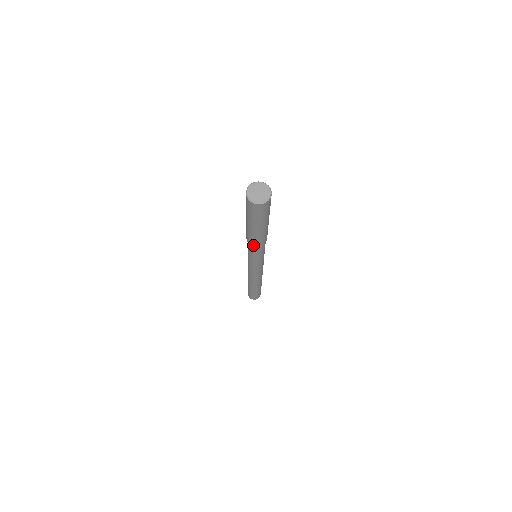
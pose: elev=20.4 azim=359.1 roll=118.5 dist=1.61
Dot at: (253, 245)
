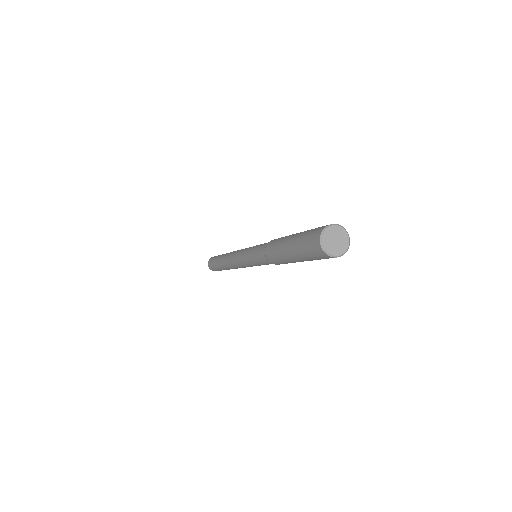
Dot at: (277, 264)
